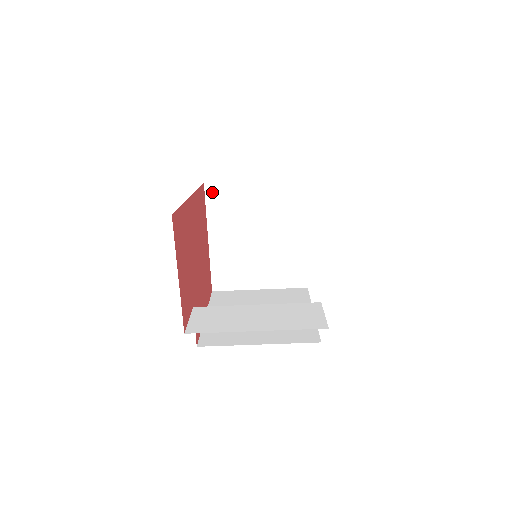
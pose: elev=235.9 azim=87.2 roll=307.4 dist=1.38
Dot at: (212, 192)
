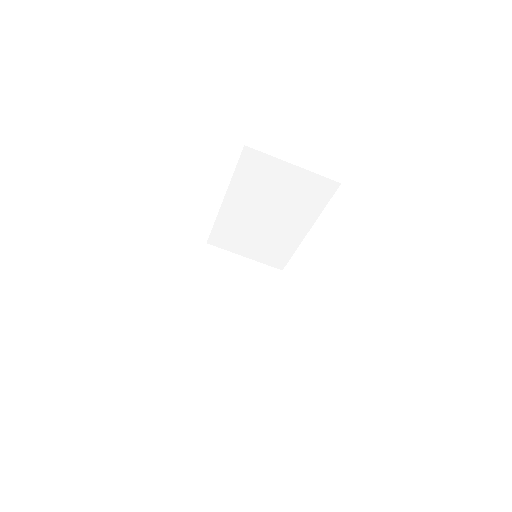
Dot at: (210, 251)
